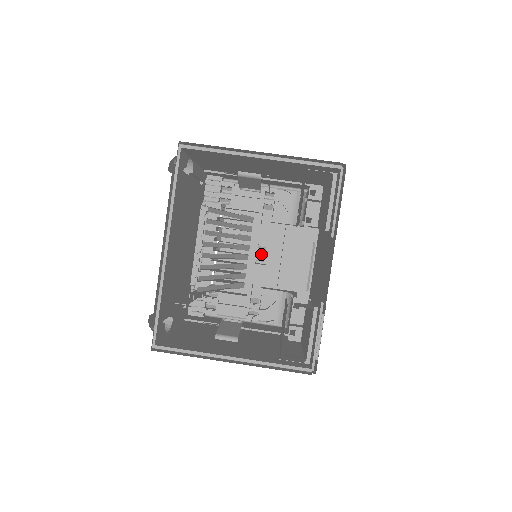
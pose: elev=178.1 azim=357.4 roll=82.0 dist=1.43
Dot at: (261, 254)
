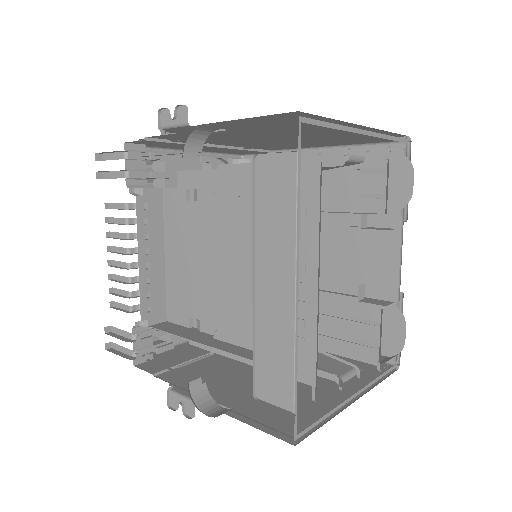
Dot at: occluded
